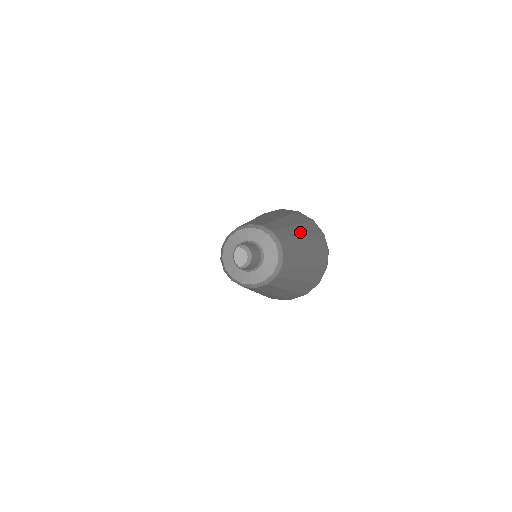
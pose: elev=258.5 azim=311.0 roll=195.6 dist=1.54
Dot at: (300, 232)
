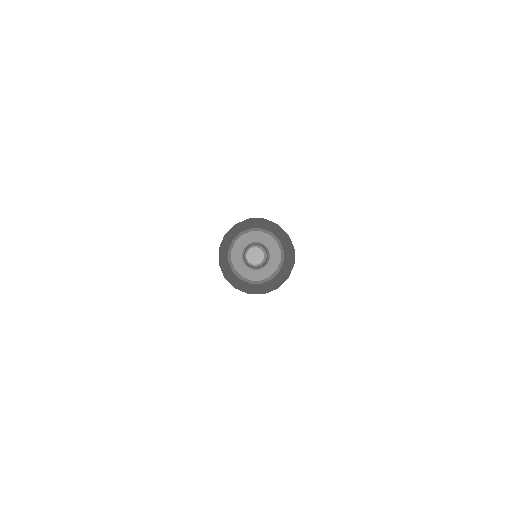
Dot at: occluded
